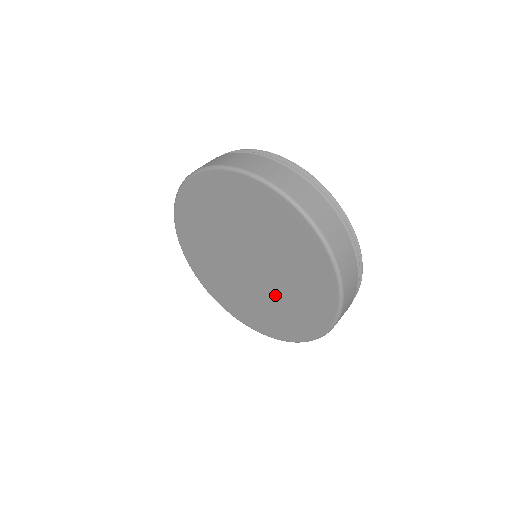
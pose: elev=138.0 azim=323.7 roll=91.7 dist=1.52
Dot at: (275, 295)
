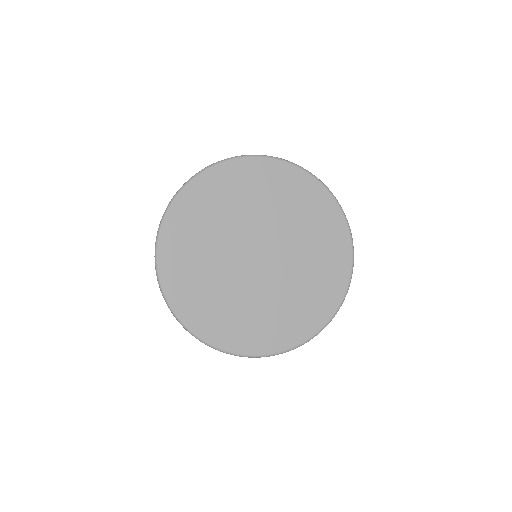
Dot at: (270, 295)
